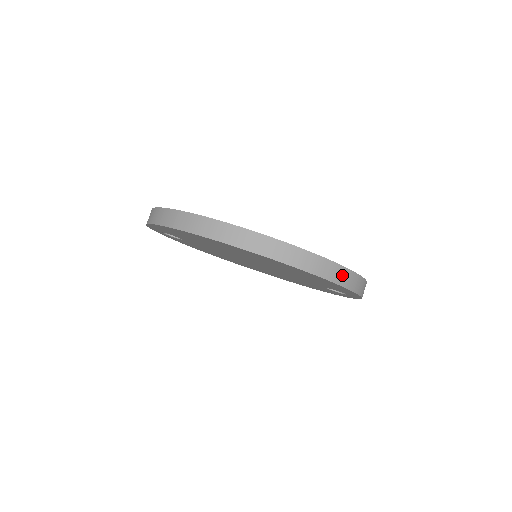
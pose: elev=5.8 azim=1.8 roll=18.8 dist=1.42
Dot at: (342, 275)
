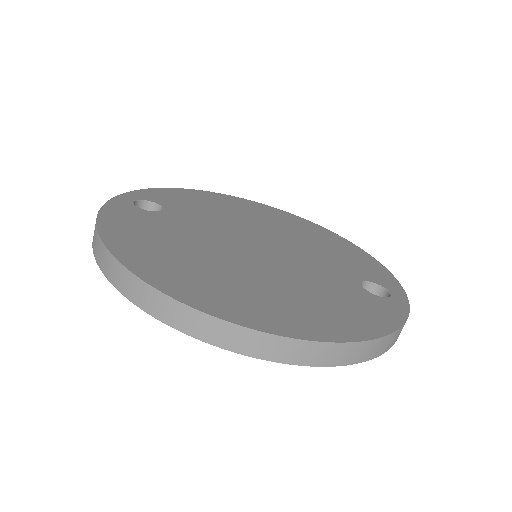
Dot at: (357, 352)
